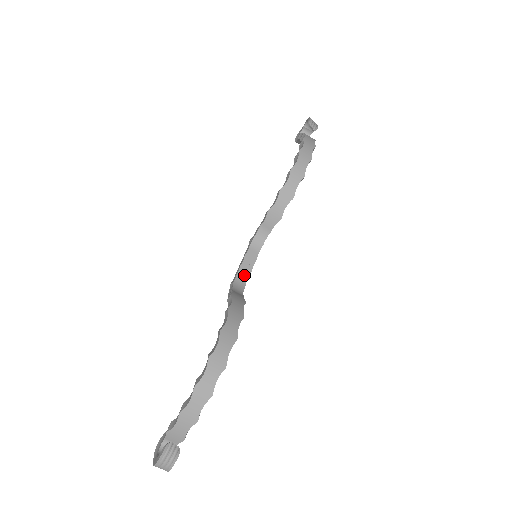
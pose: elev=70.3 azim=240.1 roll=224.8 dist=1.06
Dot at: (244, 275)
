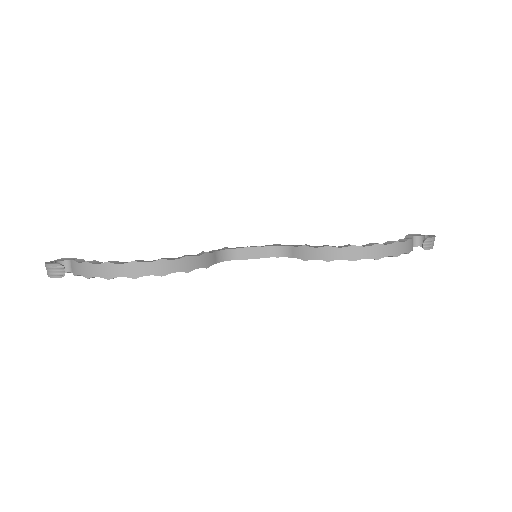
Dot at: (239, 255)
